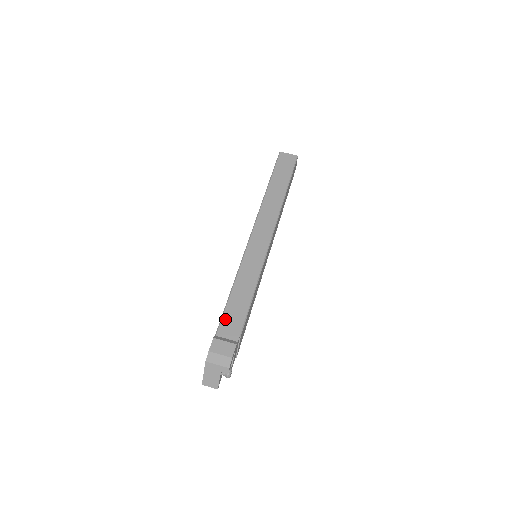
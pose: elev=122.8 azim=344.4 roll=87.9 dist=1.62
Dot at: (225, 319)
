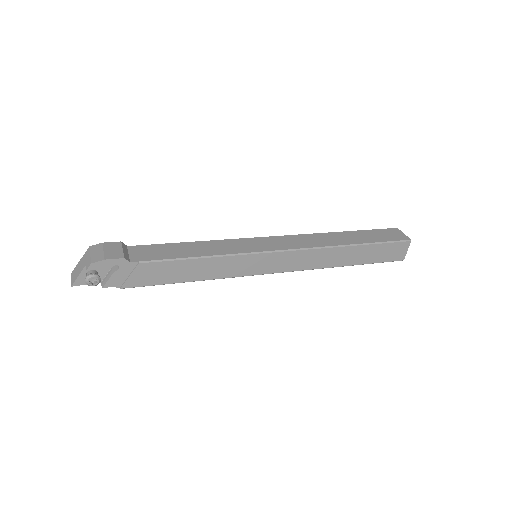
Dot at: (152, 246)
